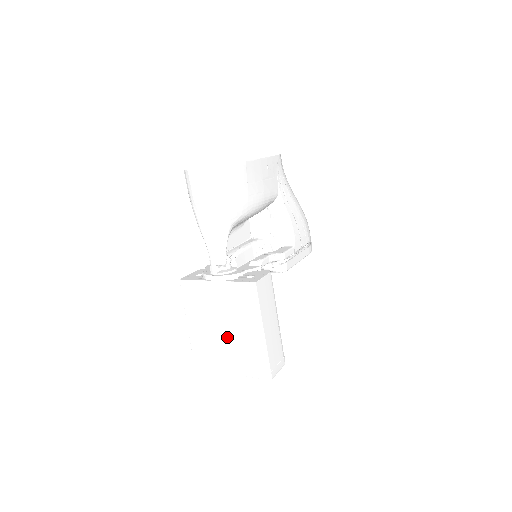
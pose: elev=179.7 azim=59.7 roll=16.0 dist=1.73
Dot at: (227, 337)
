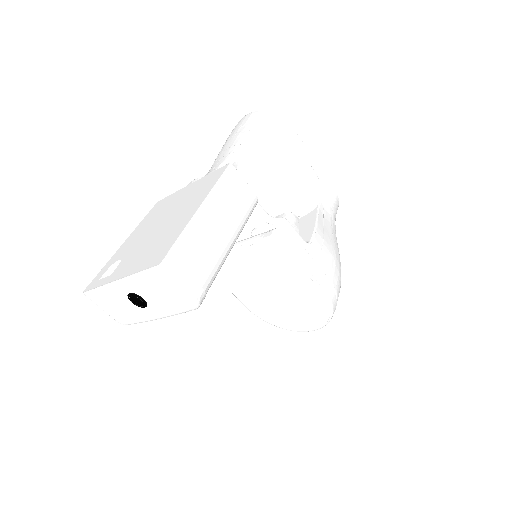
Dot at: (153, 234)
